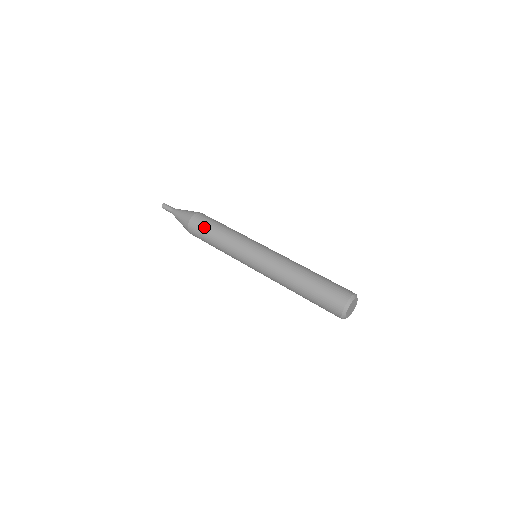
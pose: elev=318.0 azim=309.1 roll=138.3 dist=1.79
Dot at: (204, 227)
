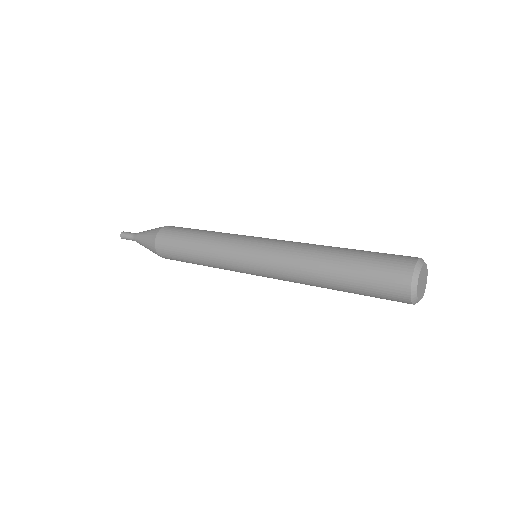
Dot at: (185, 228)
